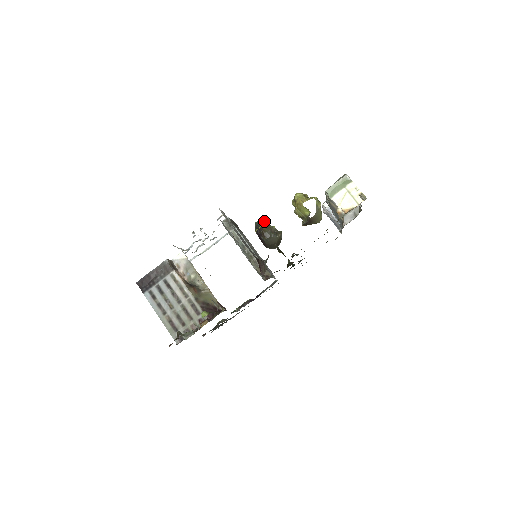
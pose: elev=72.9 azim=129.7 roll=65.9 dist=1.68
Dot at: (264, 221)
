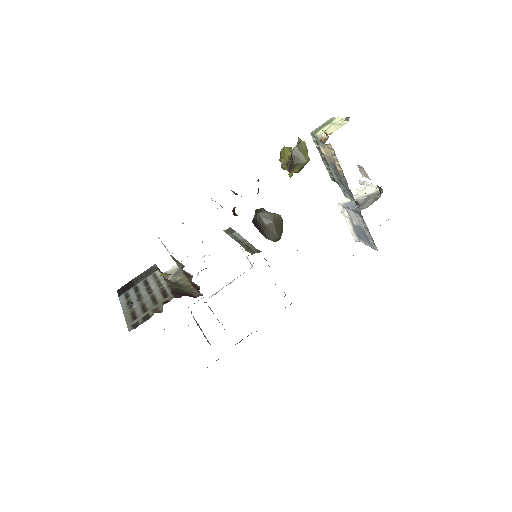
Dot at: occluded
